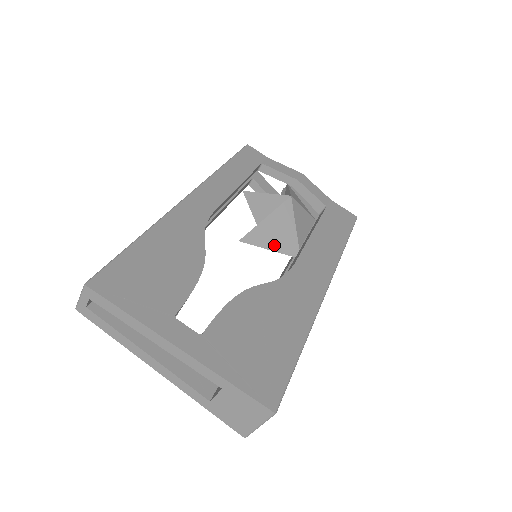
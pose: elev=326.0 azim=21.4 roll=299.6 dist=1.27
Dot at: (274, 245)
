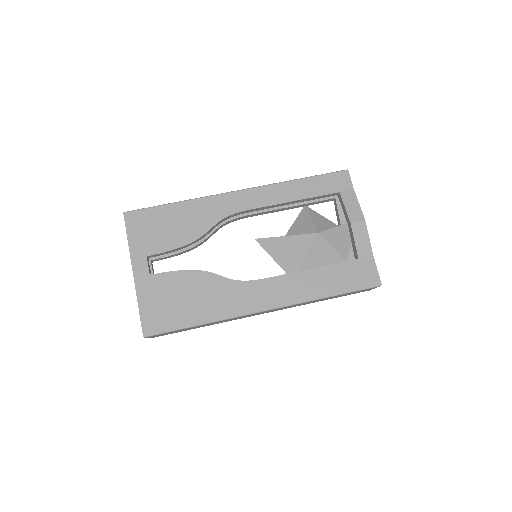
Dot at: (279, 258)
